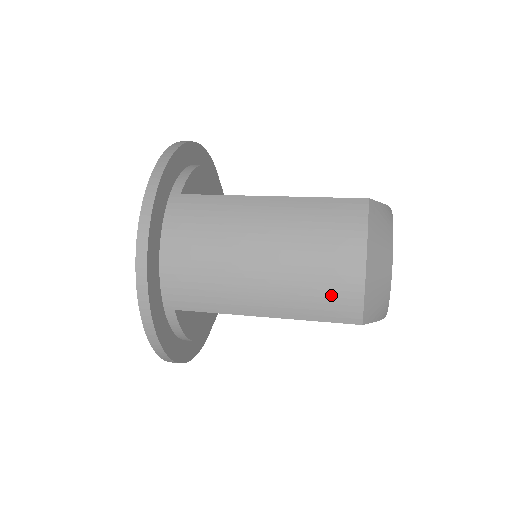
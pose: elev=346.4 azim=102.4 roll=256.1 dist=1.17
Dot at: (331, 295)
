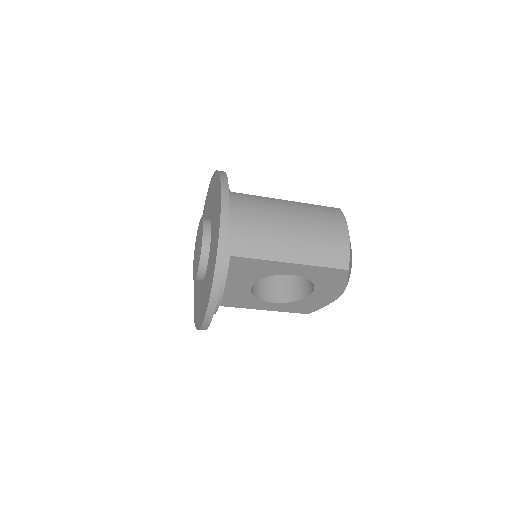
Dot at: (332, 248)
